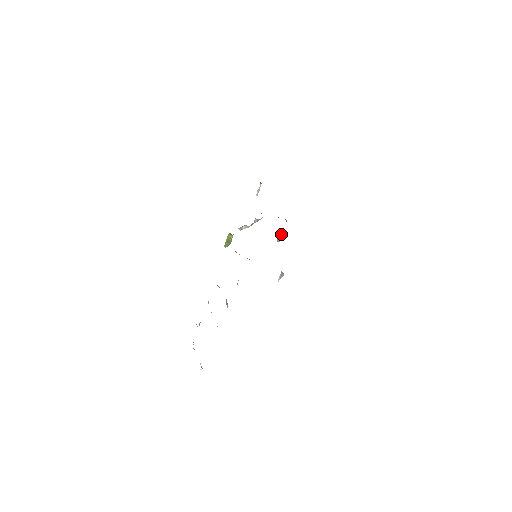
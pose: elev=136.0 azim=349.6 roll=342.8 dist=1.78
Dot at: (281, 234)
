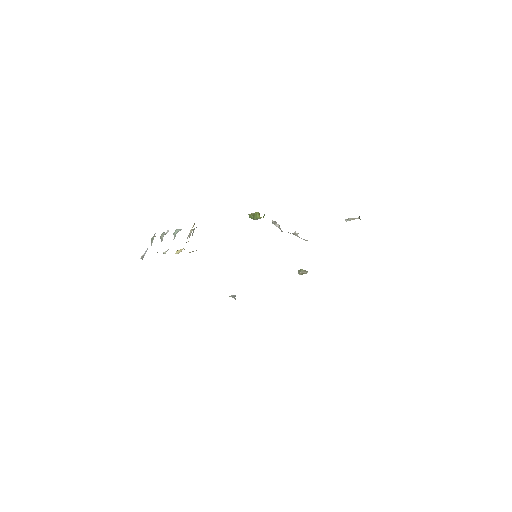
Dot at: (306, 271)
